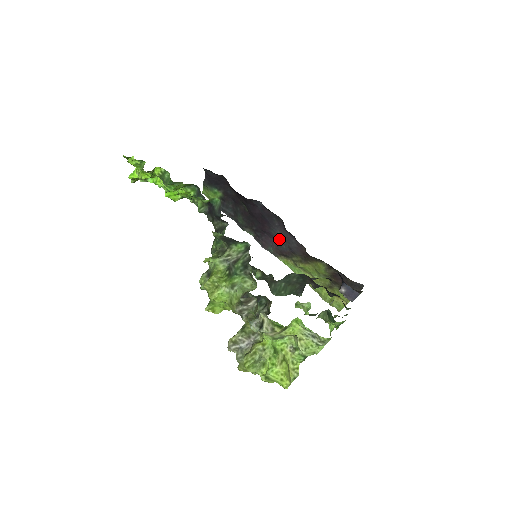
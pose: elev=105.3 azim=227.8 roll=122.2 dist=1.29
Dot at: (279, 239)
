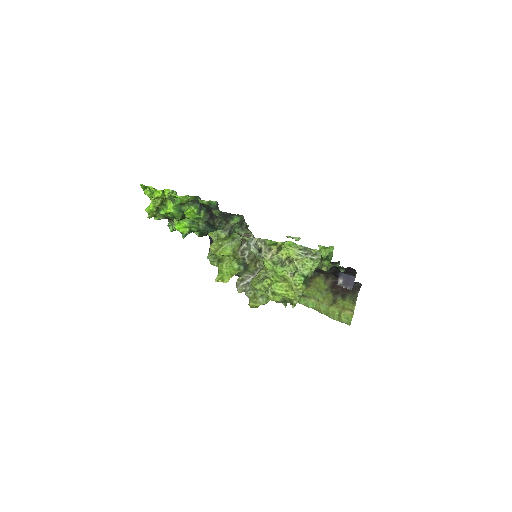
Dot at: occluded
